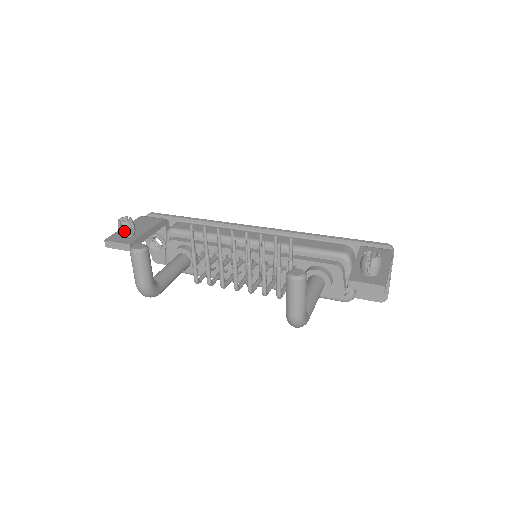
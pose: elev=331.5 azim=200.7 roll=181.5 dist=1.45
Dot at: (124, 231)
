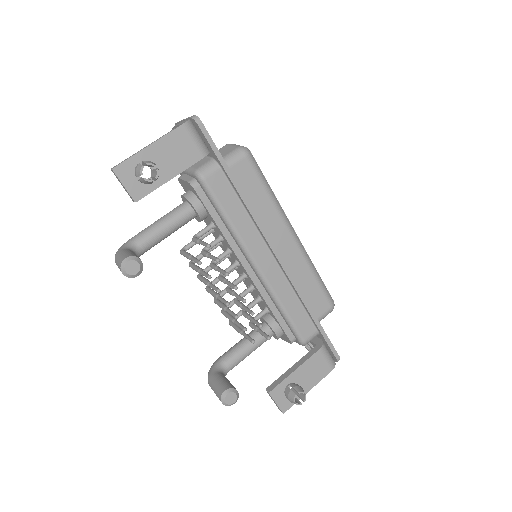
Dot at: (140, 181)
